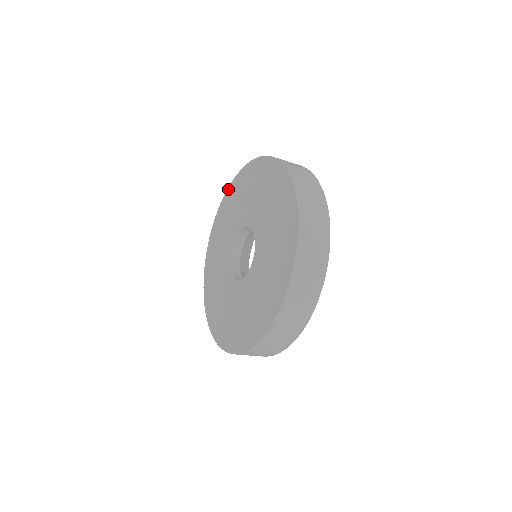
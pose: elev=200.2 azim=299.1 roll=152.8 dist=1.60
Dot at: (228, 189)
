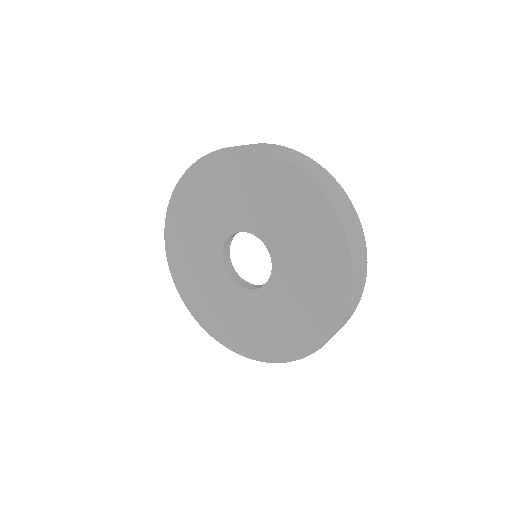
Dot at: (233, 150)
